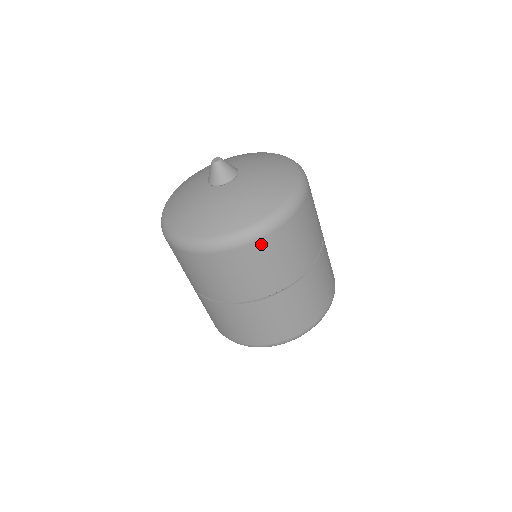
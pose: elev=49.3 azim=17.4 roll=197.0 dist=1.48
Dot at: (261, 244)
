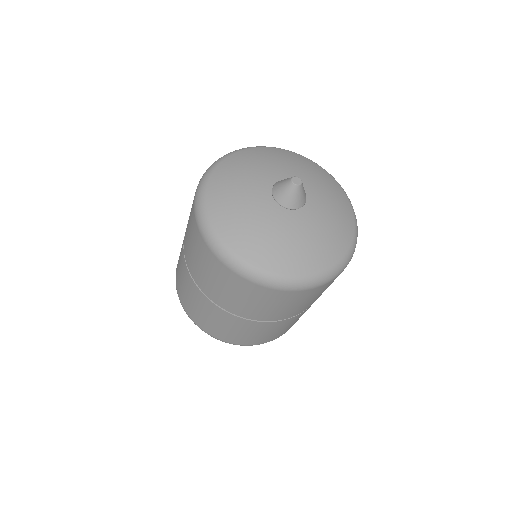
Dot at: occluded
